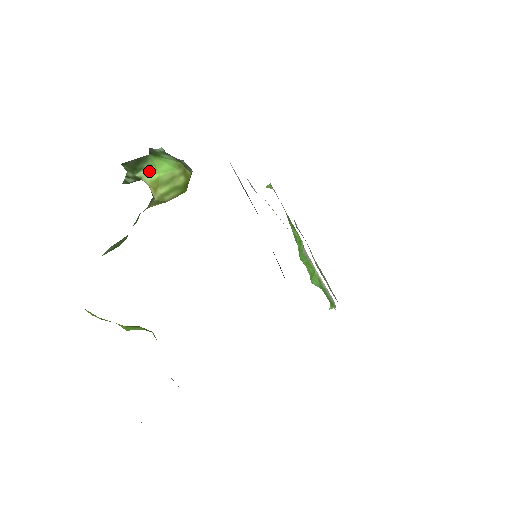
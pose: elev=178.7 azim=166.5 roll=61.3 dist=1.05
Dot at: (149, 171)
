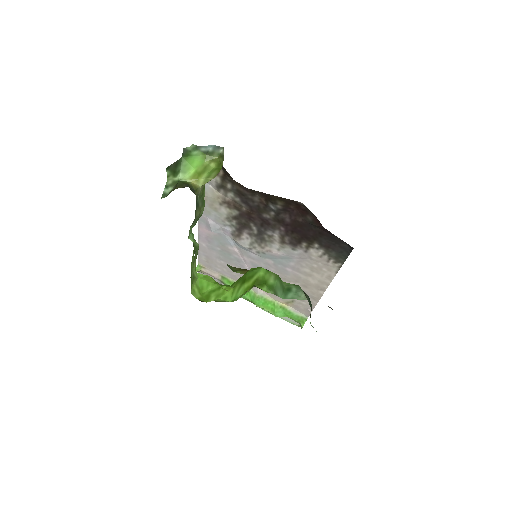
Dot at: (185, 171)
